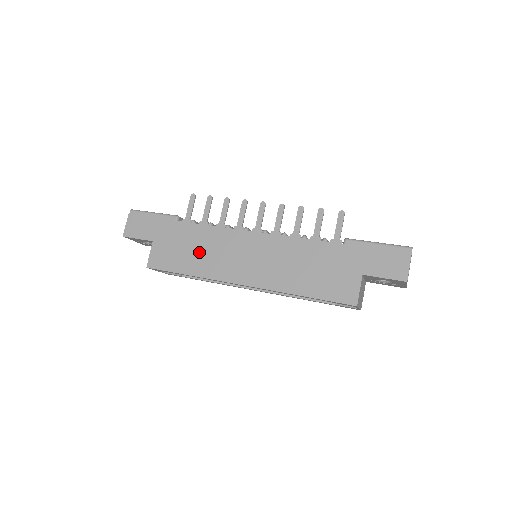
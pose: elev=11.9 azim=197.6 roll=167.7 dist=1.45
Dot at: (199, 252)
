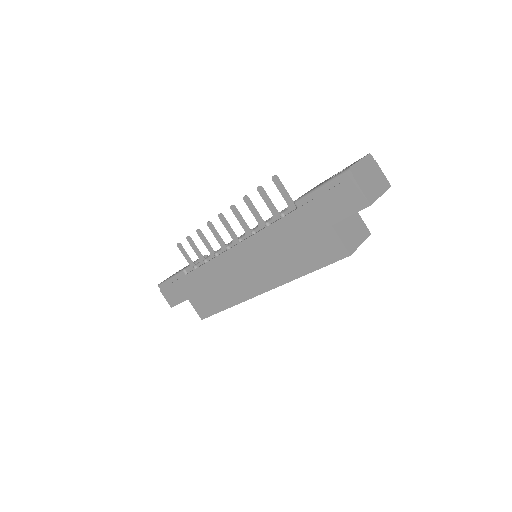
Dot at: (217, 288)
